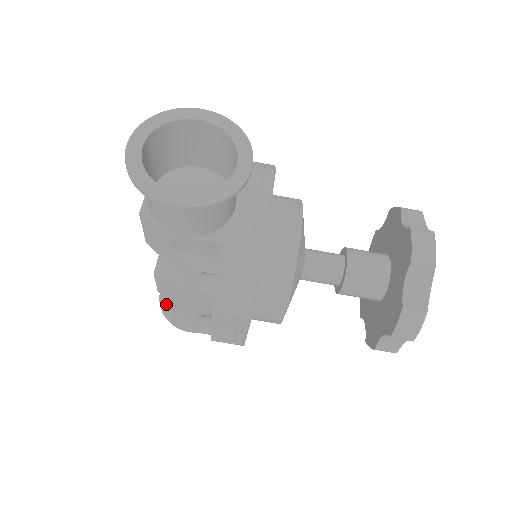
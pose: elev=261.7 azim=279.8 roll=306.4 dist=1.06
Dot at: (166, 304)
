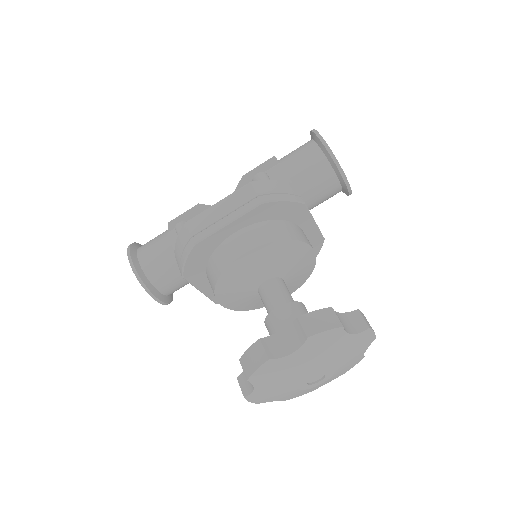
Dot at: occluded
